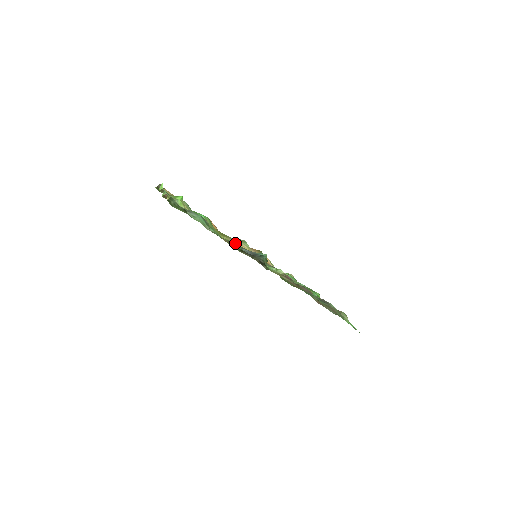
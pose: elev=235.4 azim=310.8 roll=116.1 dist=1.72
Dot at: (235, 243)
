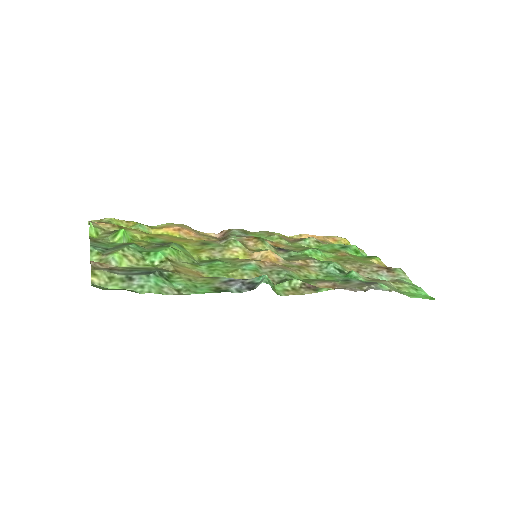
Dot at: (220, 262)
